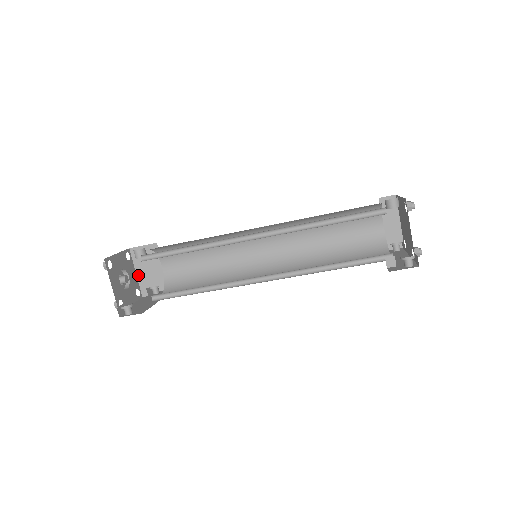
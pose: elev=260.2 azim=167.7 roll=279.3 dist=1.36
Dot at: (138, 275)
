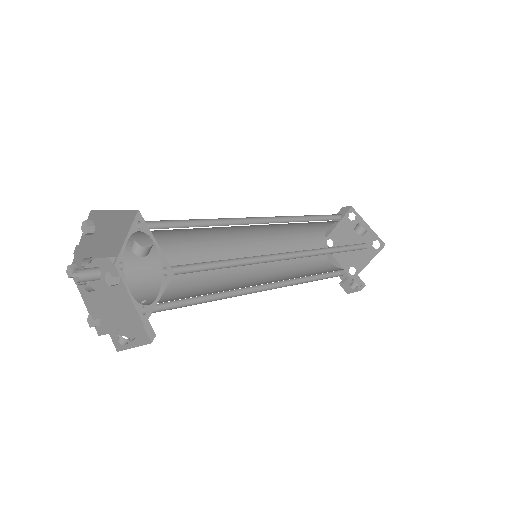
Dot at: (81, 244)
